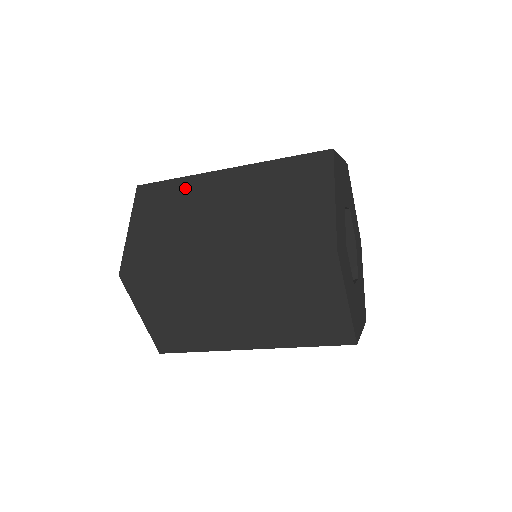
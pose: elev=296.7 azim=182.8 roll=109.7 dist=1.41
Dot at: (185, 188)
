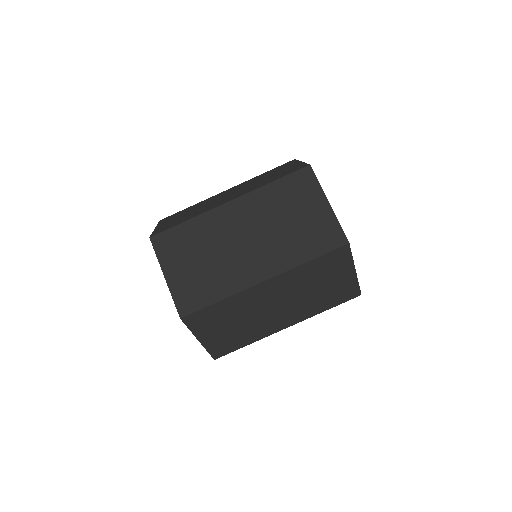
Dot at: (197, 205)
